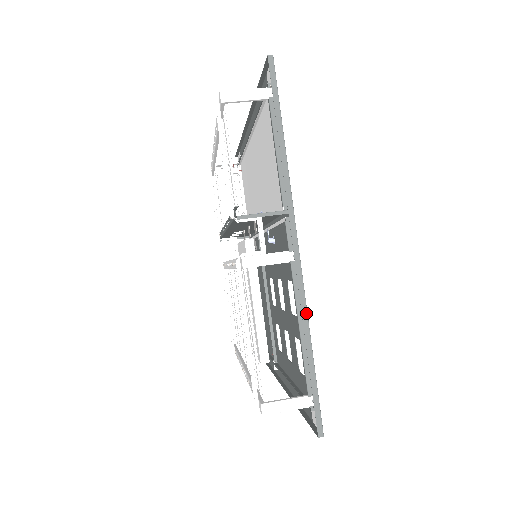
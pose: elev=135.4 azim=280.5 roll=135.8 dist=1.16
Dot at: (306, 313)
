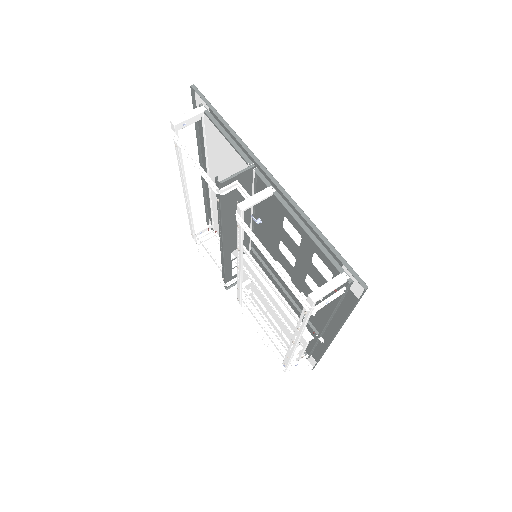
Dot at: (302, 211)
